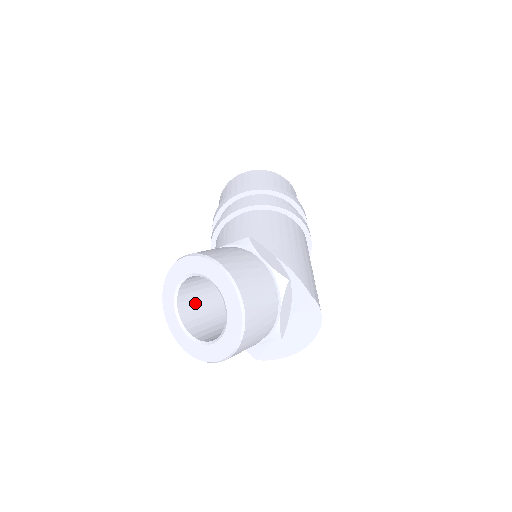
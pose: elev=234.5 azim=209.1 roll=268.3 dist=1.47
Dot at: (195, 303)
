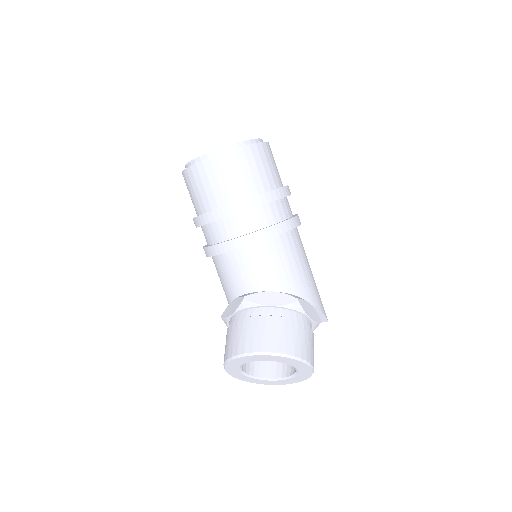
Dot at: occluded
